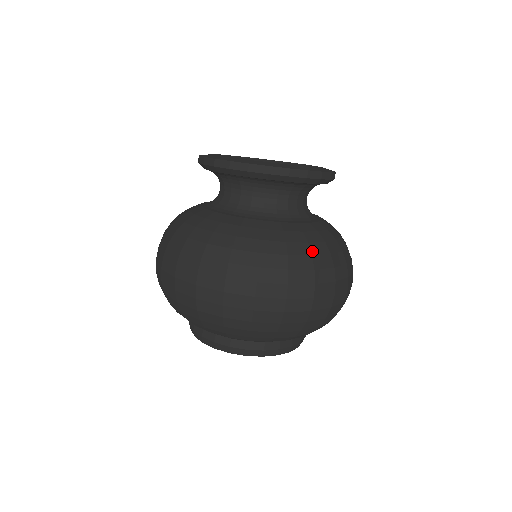
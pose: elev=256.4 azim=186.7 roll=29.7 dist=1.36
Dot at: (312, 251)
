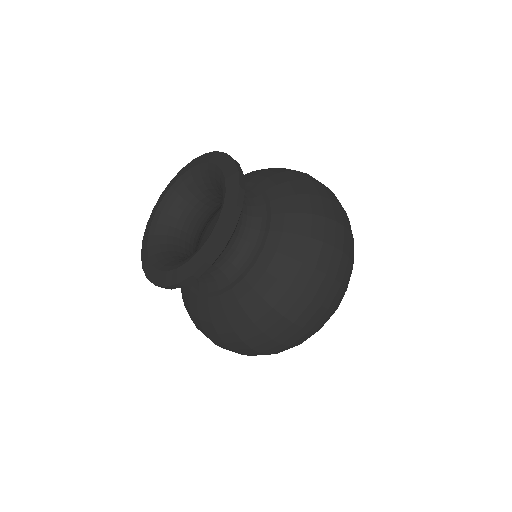
Dot at: (286, 283)
